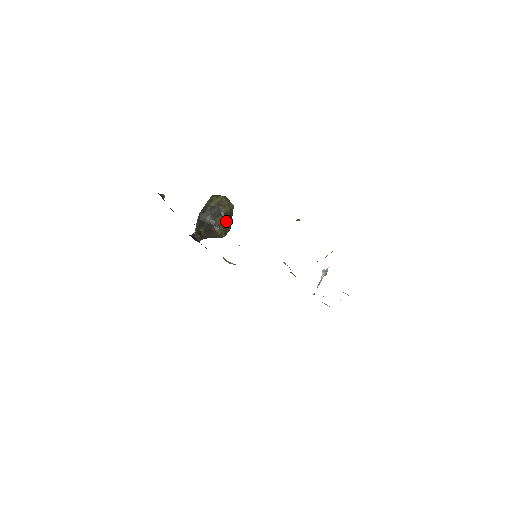
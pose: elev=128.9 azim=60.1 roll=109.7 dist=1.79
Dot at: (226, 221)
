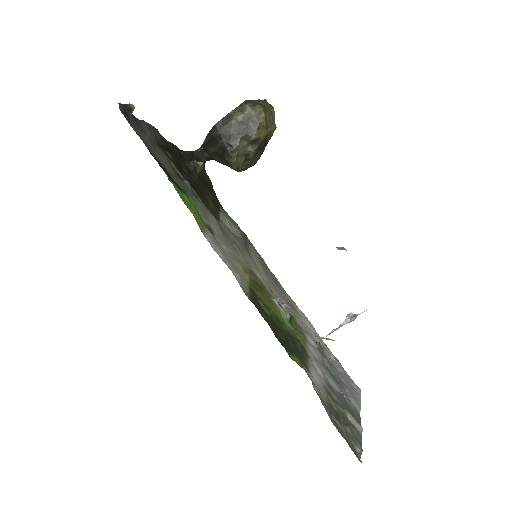
Dot at: (252, 152)
